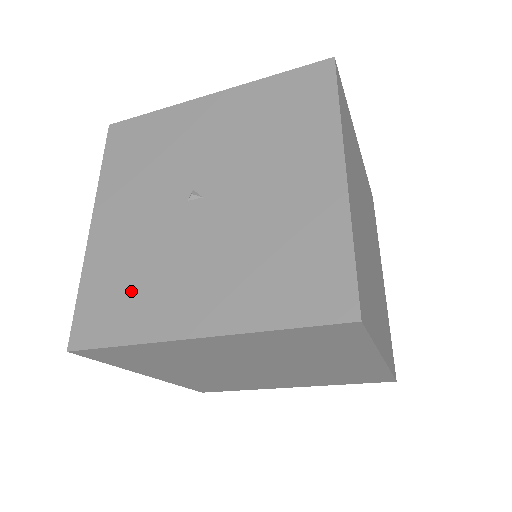
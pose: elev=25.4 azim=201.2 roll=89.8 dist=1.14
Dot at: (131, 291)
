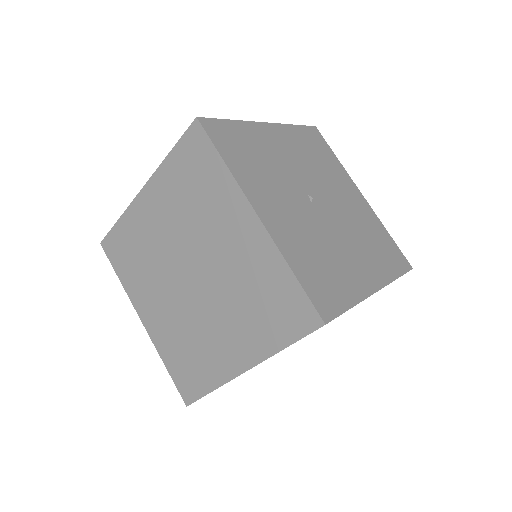
Dot at: (328, 269)
